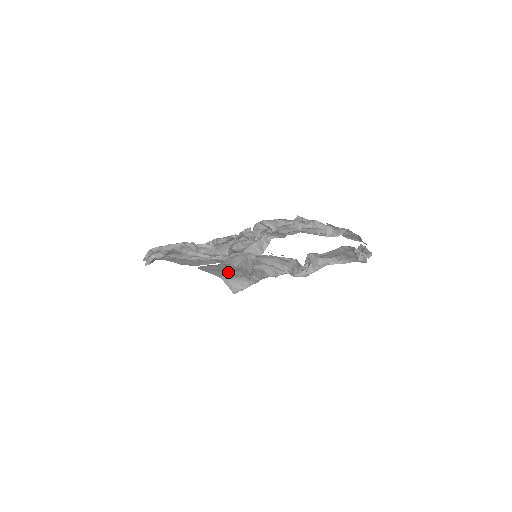
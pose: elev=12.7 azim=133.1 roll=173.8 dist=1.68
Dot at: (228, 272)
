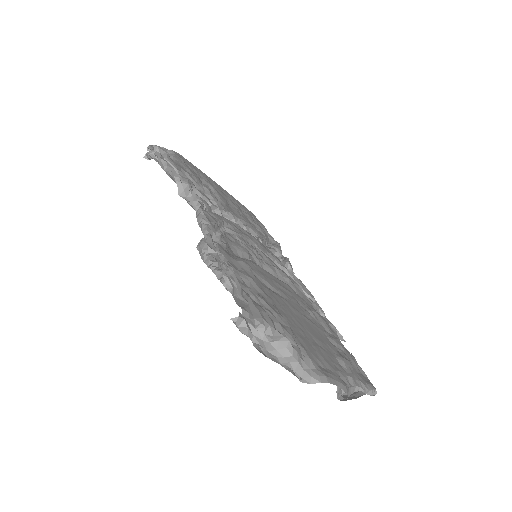
Dot at: occluded
